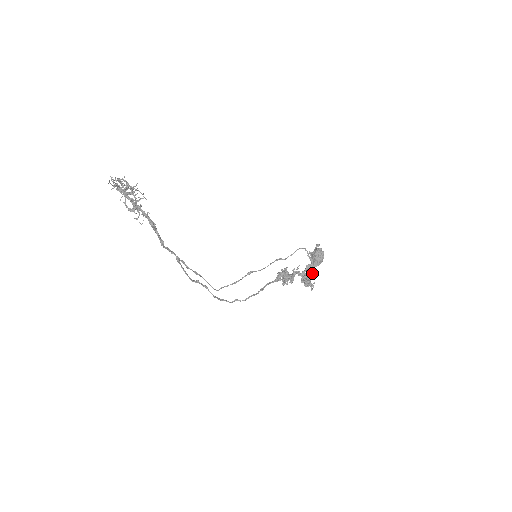
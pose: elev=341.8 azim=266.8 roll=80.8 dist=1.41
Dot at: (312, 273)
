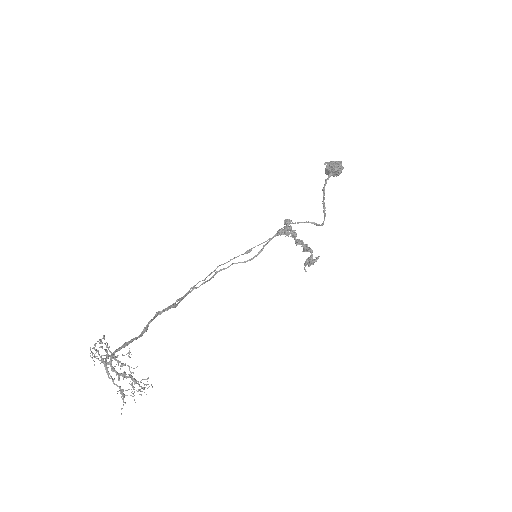
Dot at: occluded
